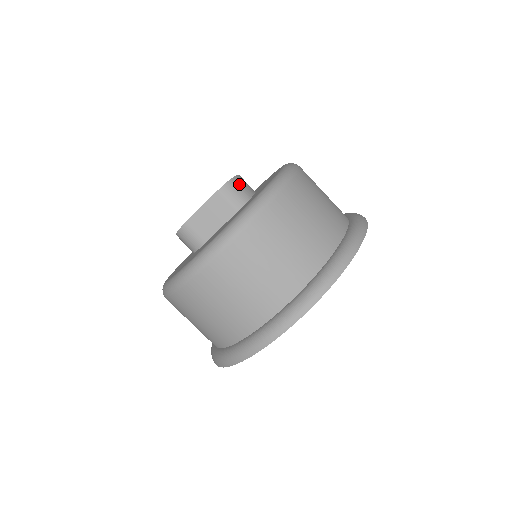
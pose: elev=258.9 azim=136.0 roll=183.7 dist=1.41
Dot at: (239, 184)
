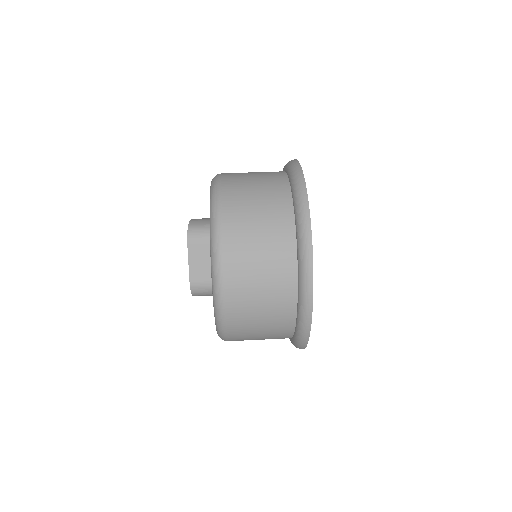
Dot at: (196, 224)
